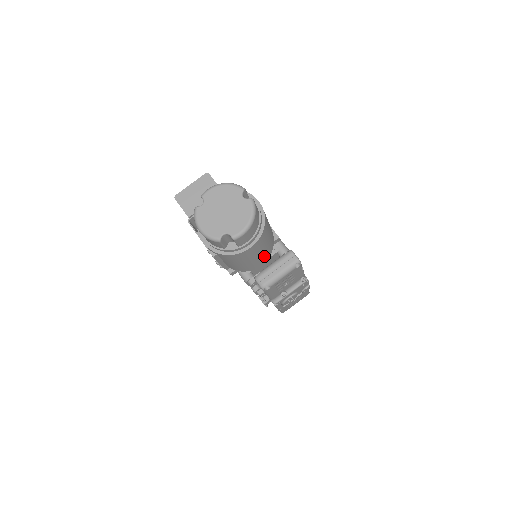
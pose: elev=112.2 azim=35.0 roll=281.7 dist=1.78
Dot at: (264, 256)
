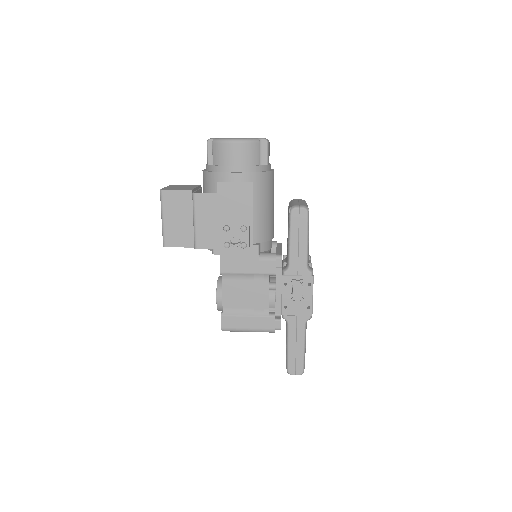
Dot at: occluded
